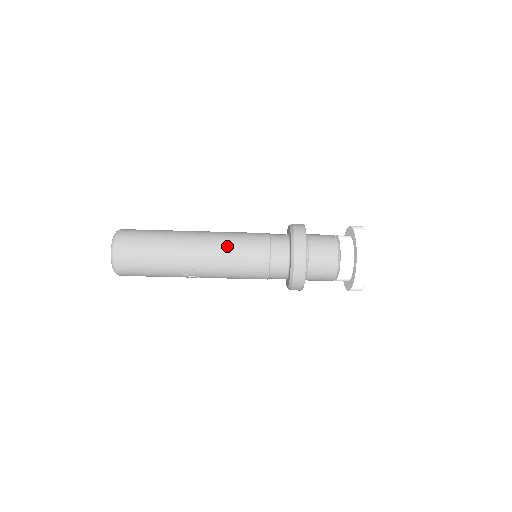
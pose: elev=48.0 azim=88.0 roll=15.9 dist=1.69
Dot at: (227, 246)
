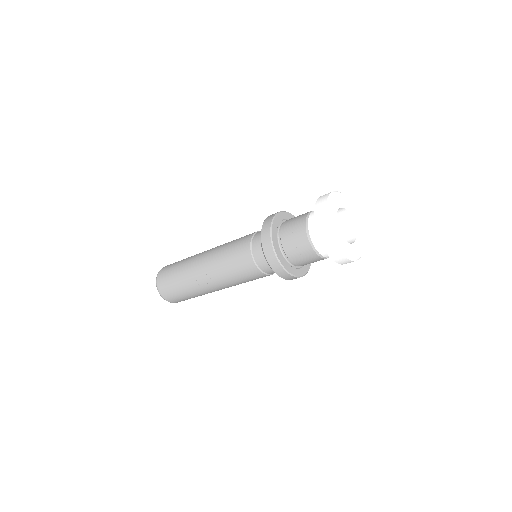
Dot at: (223, 246)
